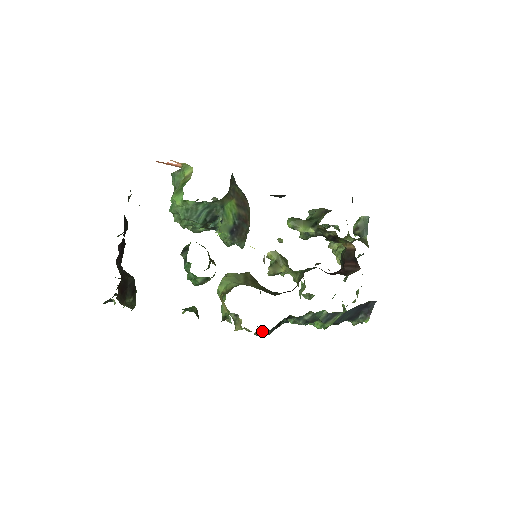
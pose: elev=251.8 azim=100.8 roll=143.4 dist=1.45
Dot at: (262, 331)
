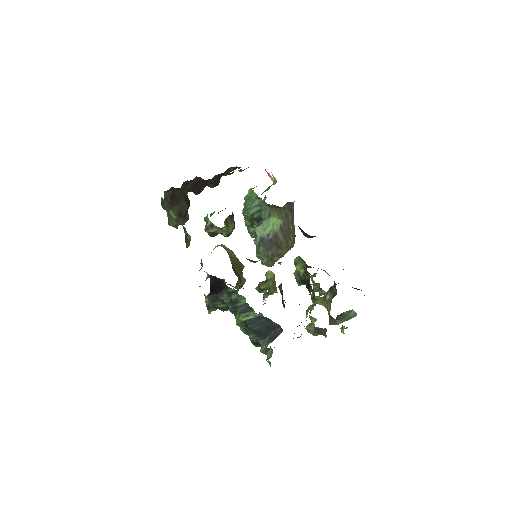
Dot at: occluded
